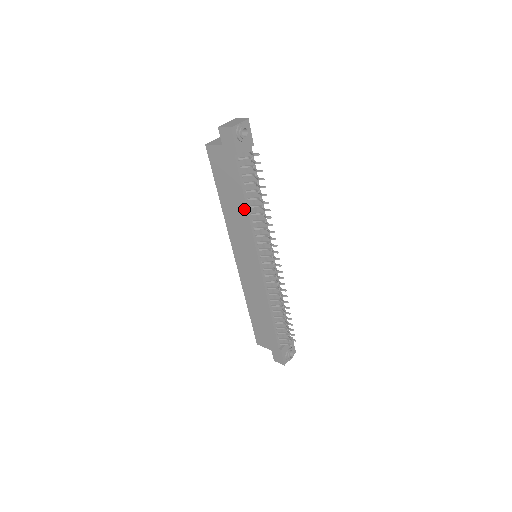
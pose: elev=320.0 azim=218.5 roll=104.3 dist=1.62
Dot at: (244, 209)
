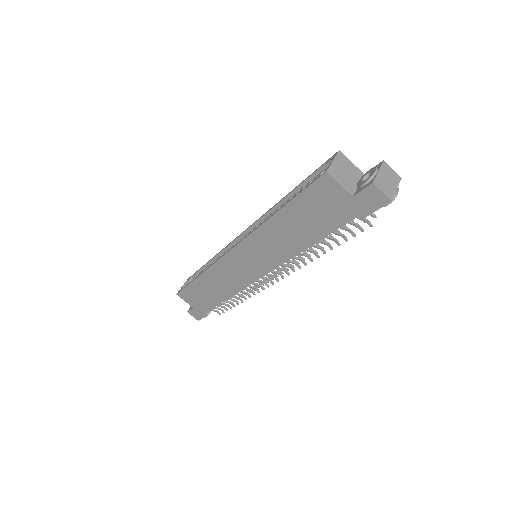
Dot at: (304, 245)
